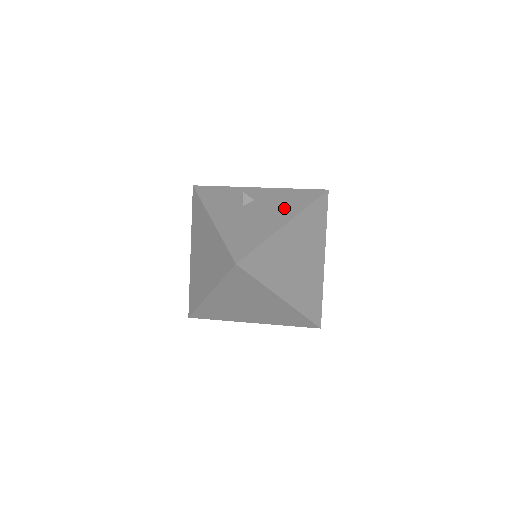
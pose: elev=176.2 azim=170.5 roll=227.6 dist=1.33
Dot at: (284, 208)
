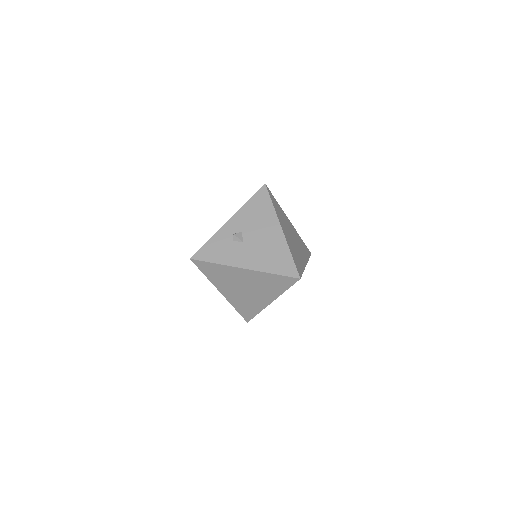
Dot at: (265, 221)
